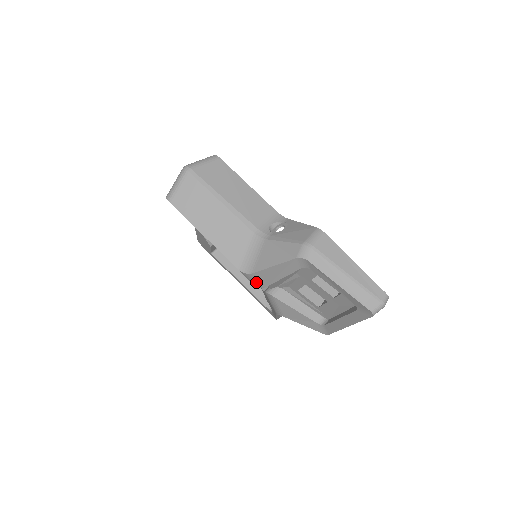
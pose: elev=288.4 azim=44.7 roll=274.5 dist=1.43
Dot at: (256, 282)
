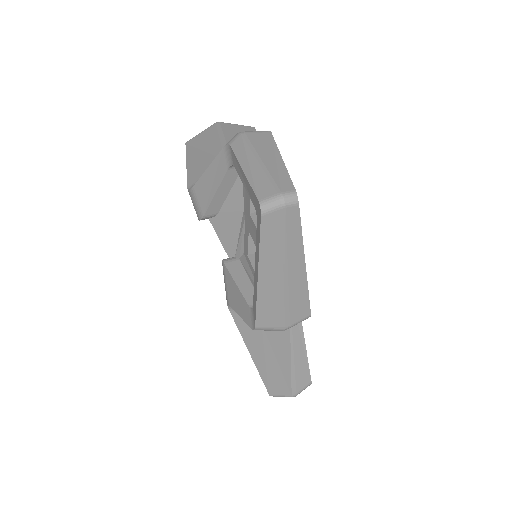
Dot at: (197, 207)
